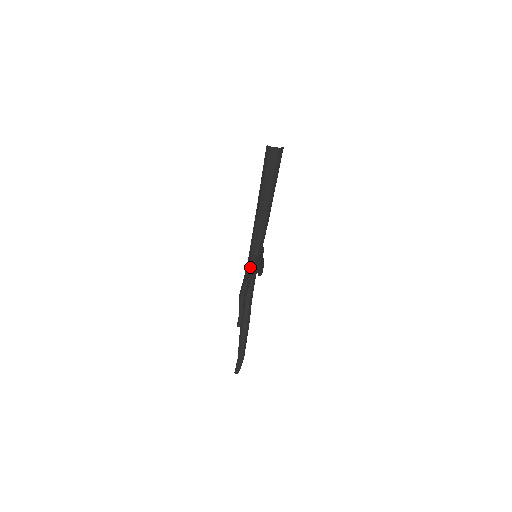
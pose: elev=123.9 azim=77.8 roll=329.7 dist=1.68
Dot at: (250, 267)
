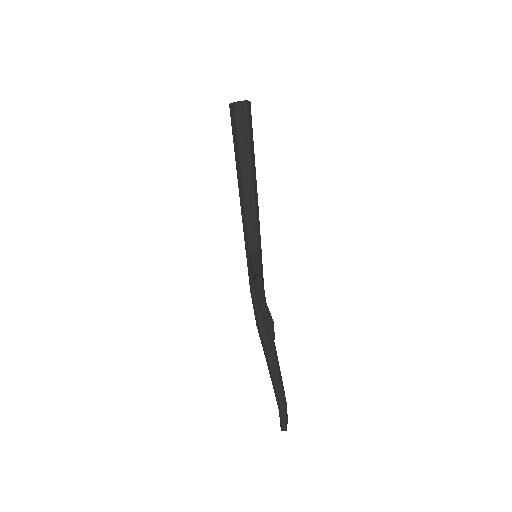
Dot at: (256, 266)
